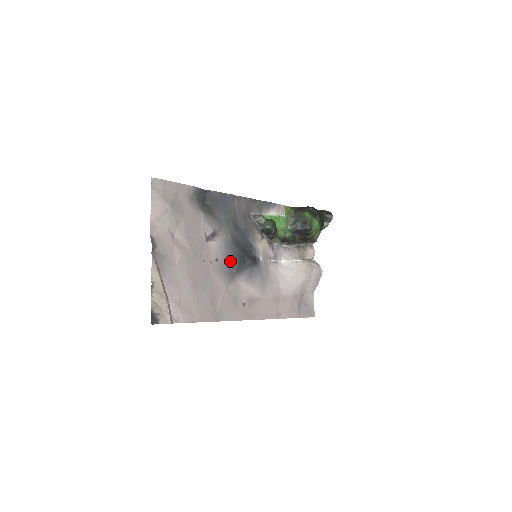
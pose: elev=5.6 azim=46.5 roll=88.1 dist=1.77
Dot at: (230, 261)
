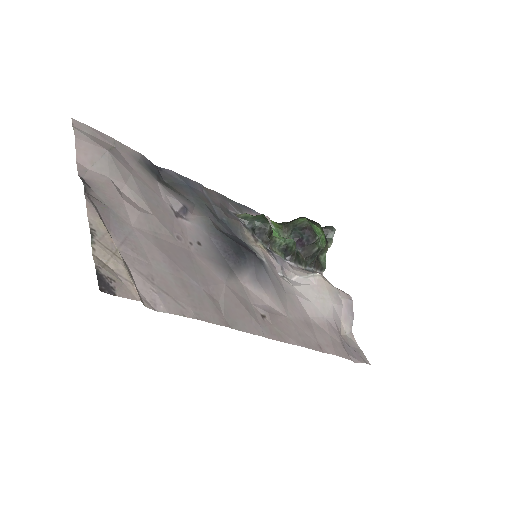
Dot at: (220, 251)
